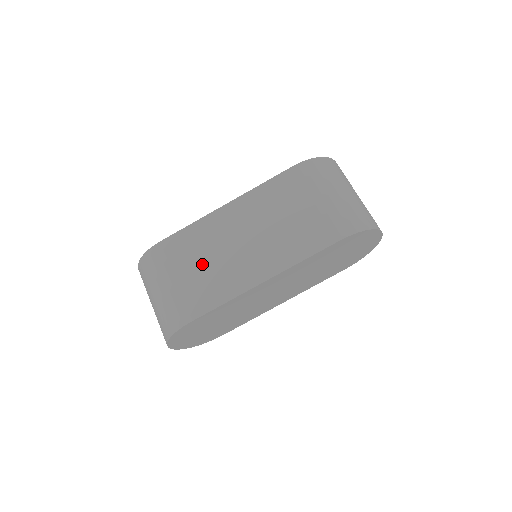
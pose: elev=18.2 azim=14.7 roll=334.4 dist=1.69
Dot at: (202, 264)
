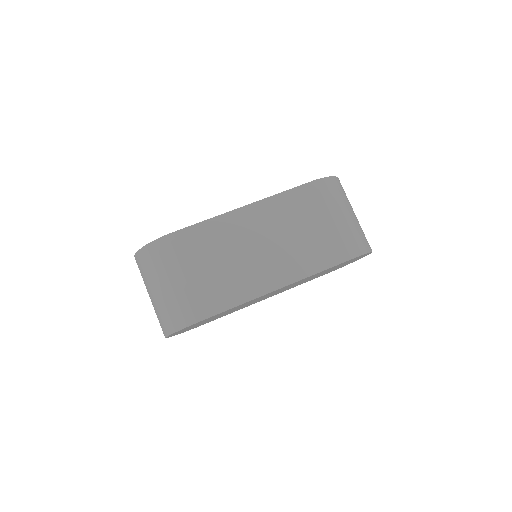
Dot at: (218, 263)
